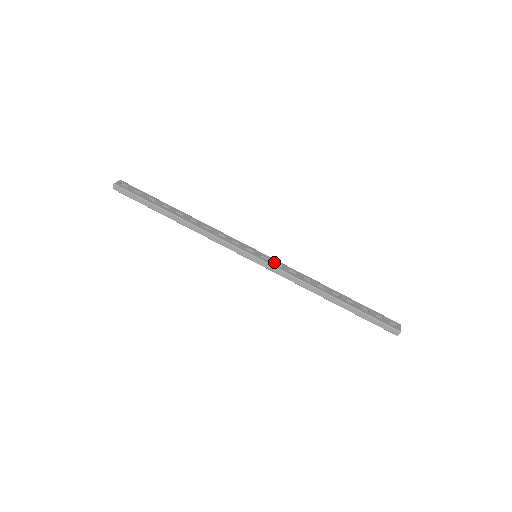
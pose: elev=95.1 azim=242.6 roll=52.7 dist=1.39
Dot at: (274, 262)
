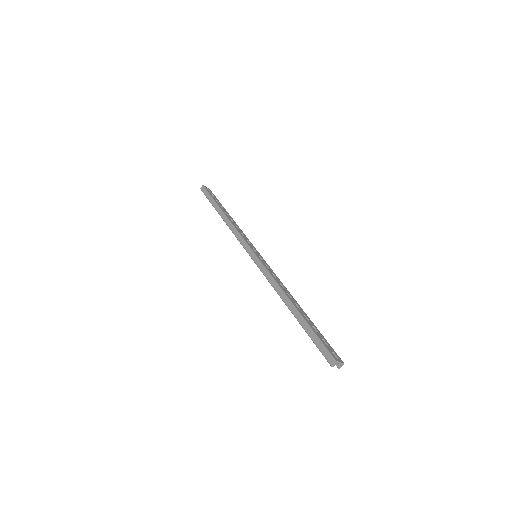
Dot at: (266, 264)
